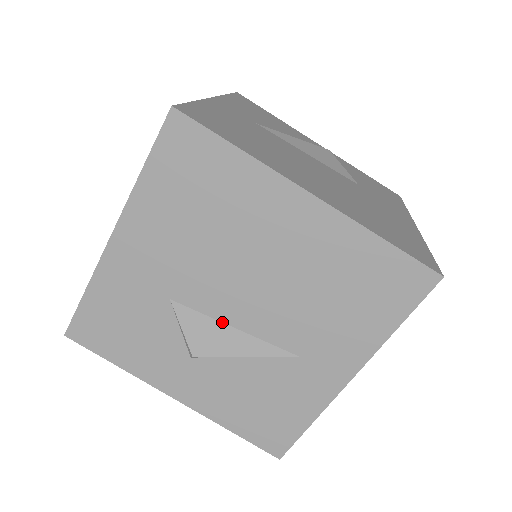
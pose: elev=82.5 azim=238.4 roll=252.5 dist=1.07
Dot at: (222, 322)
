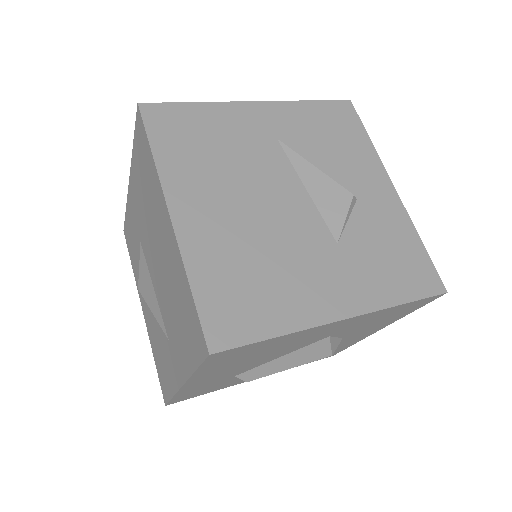
Dot at: (151, 278)
